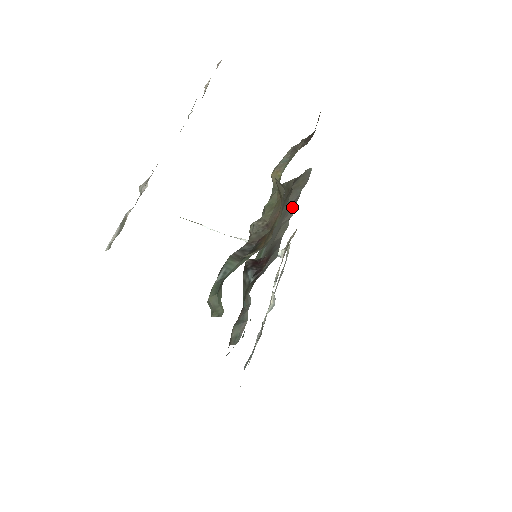
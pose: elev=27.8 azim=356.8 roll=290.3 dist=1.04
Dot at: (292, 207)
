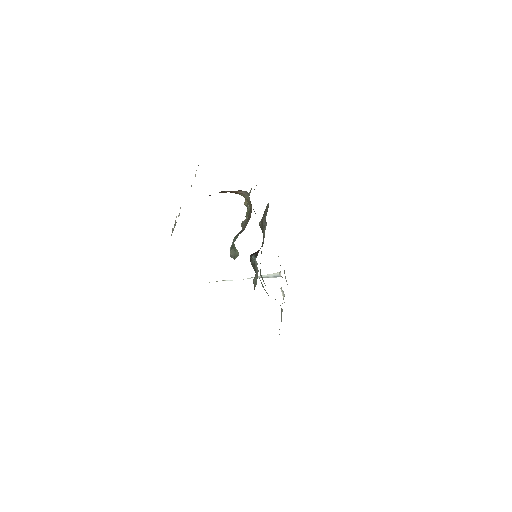
Dot at: (265, 223)
